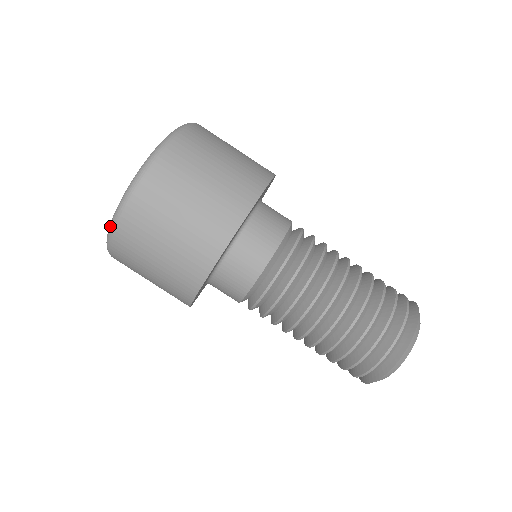
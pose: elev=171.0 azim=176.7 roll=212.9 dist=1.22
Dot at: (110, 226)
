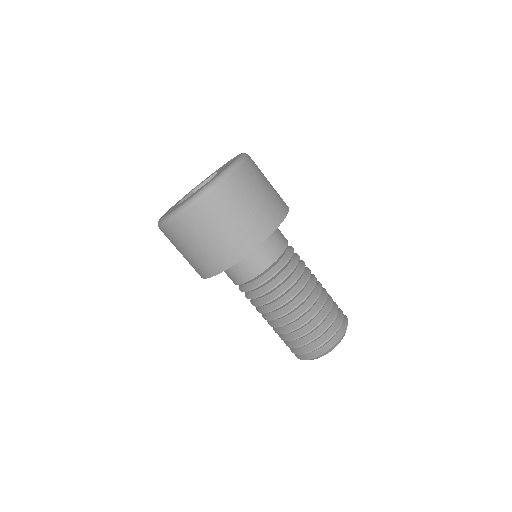
Dot at: occluded
